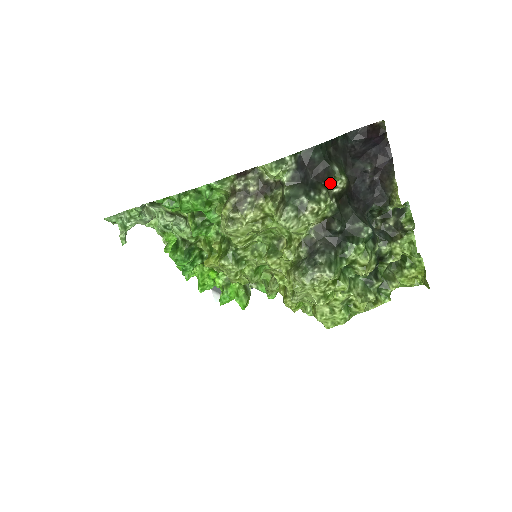
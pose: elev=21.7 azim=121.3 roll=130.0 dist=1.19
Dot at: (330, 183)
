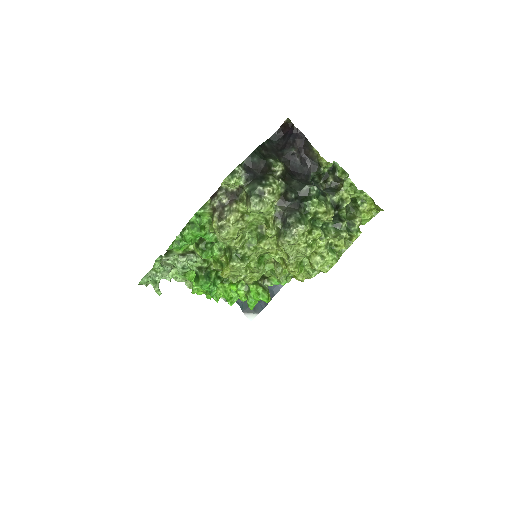
Dot at: (272, 171)
